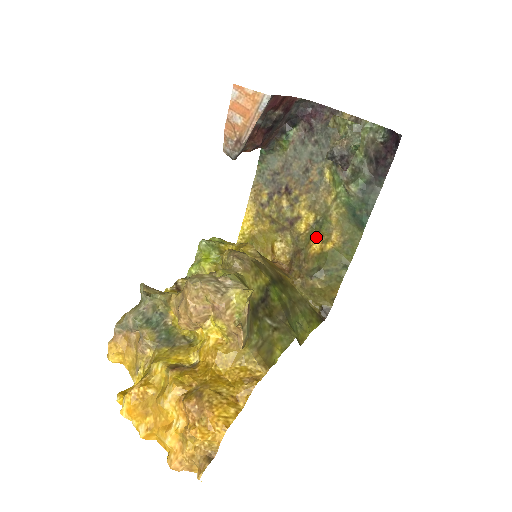
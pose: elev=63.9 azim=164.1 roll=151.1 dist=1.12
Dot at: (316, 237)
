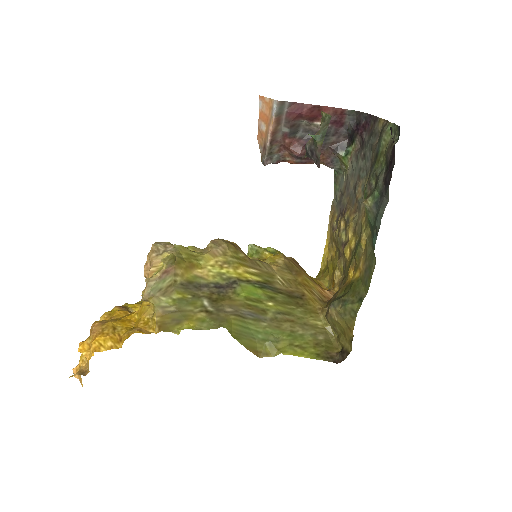
Dot at: (353, 264)
